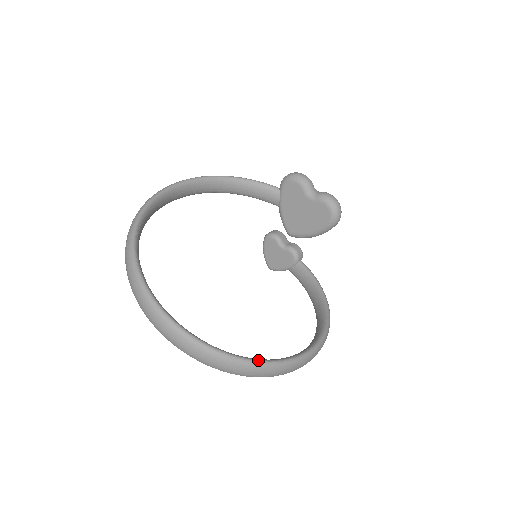
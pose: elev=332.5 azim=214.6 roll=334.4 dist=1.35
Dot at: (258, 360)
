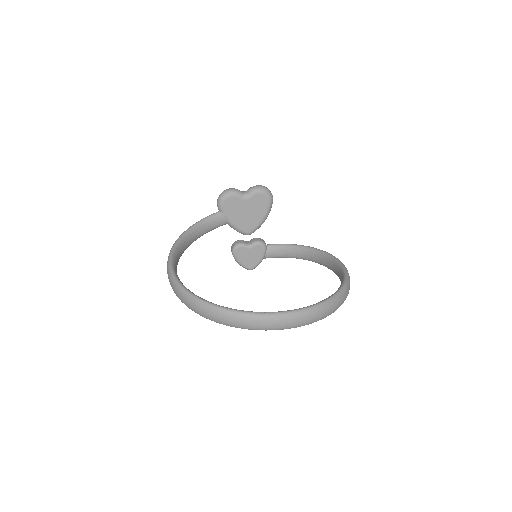
Dot at: (338, 290)
